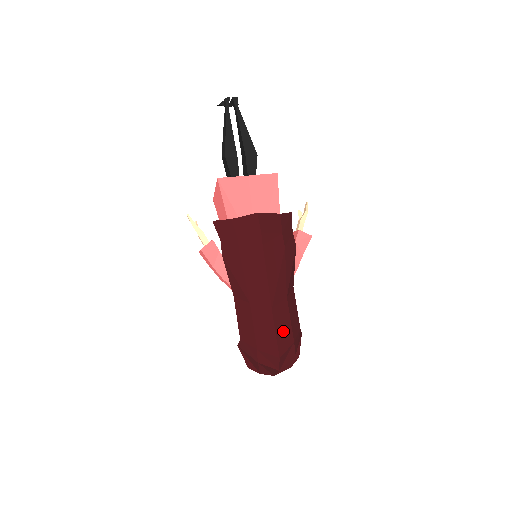
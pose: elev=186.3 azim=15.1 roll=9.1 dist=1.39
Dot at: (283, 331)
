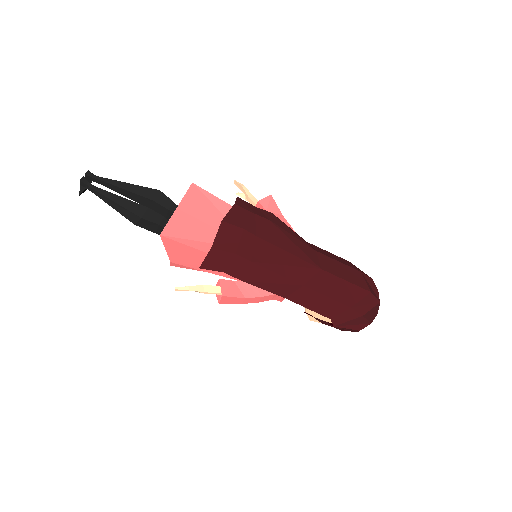
Dot at: (346, 274)
